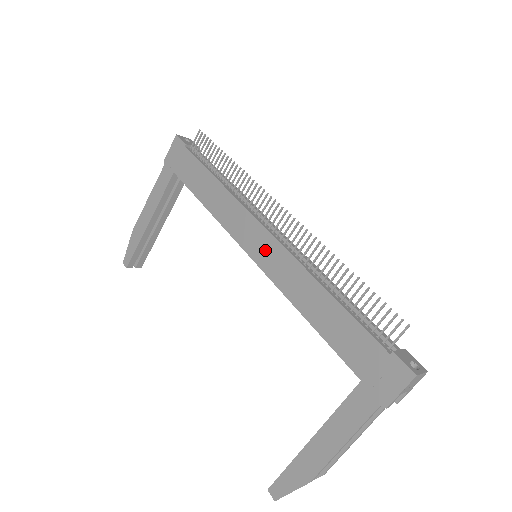
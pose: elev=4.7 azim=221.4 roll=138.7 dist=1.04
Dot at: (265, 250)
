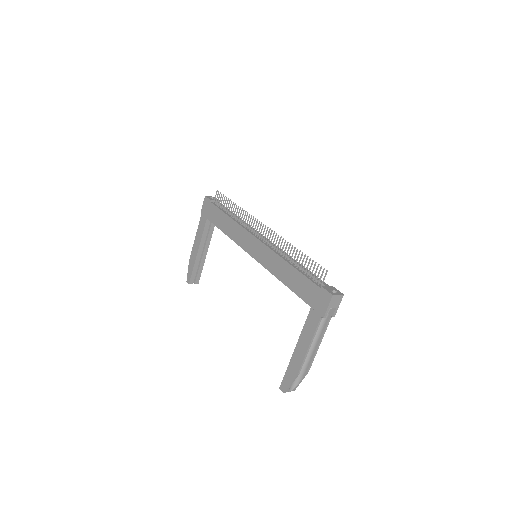
Dot at: (258, 250)
